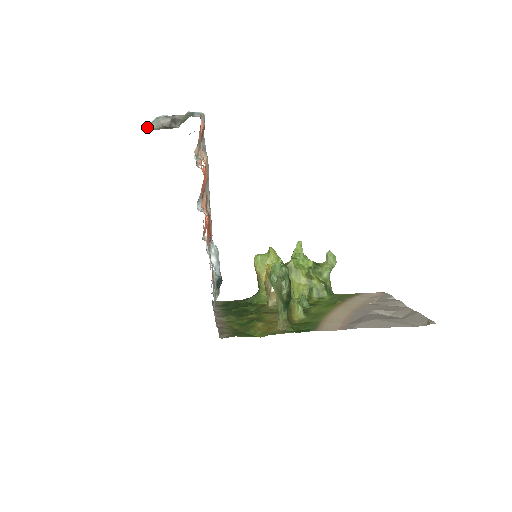
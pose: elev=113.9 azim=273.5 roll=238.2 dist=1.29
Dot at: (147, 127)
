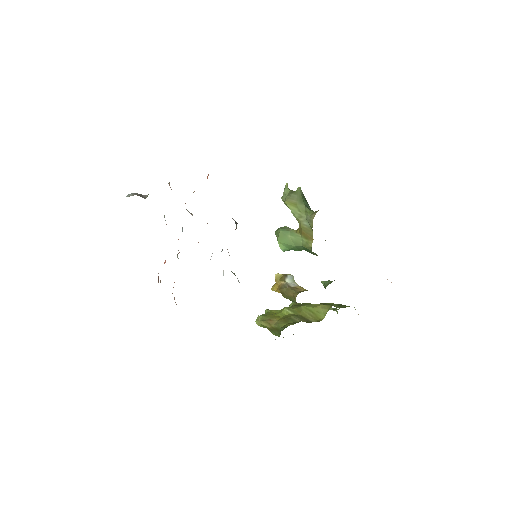
Dot at: occluded
